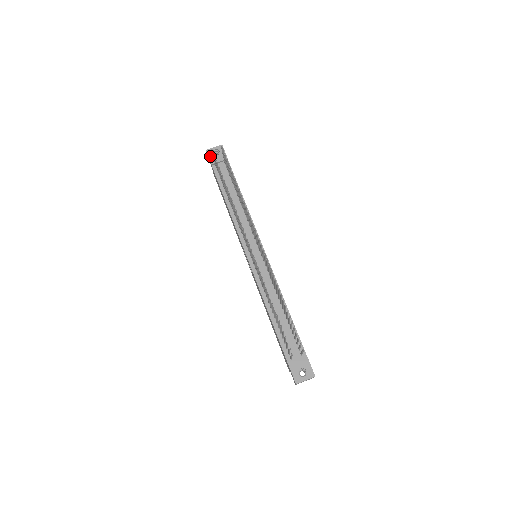
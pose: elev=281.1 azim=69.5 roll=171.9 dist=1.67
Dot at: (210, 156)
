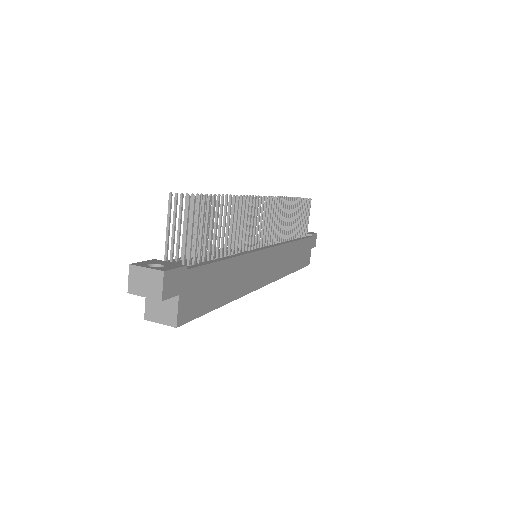
Dot at: occluded
